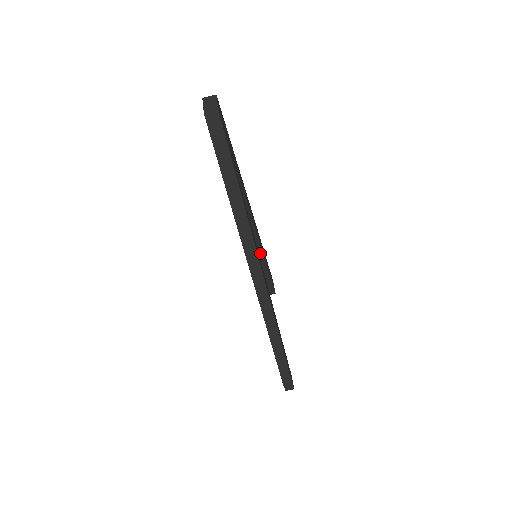
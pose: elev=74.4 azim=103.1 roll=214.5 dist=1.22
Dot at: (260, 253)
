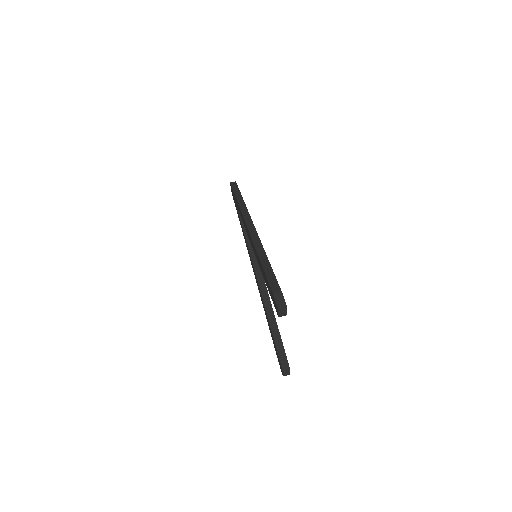
Dot at: (265, 290)
